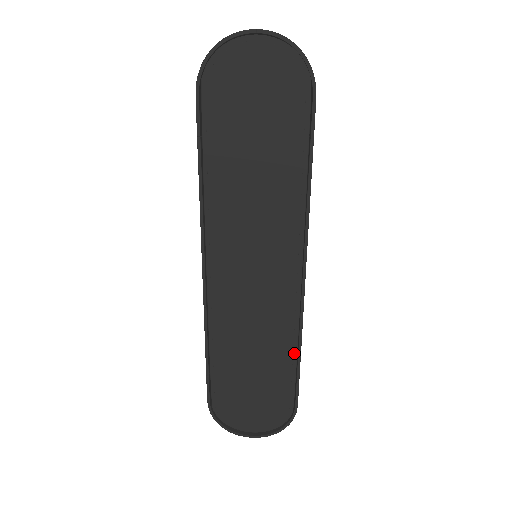
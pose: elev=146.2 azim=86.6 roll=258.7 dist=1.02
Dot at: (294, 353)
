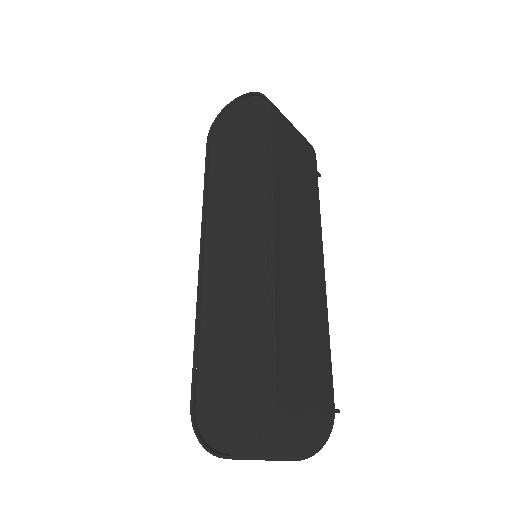
Dot at: (271, 322)
